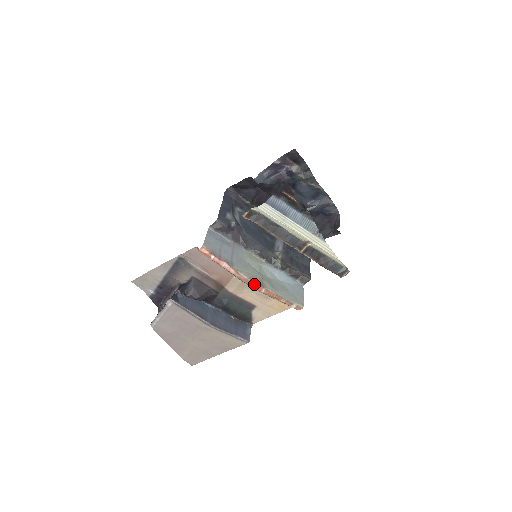
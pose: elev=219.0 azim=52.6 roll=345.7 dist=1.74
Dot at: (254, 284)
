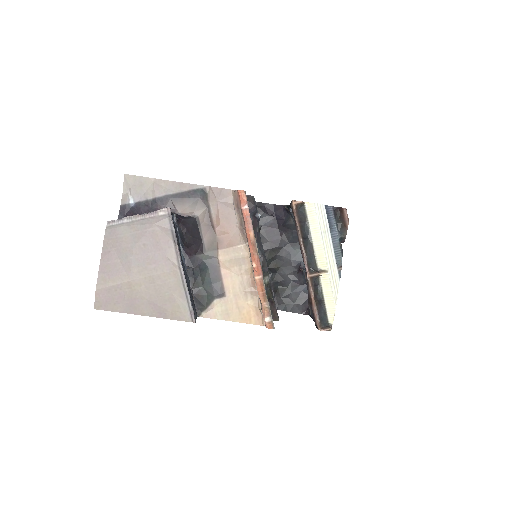
Dot at: (258, 263)
